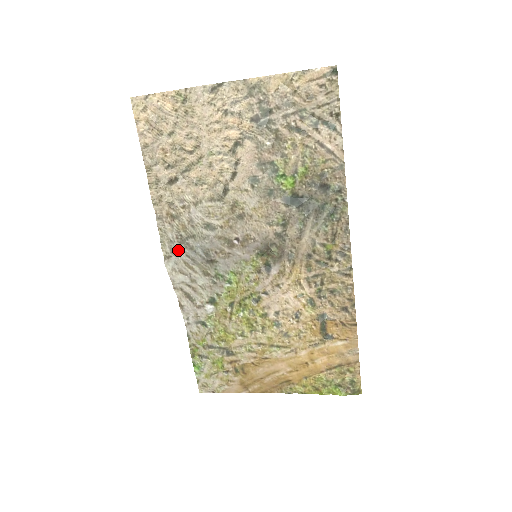
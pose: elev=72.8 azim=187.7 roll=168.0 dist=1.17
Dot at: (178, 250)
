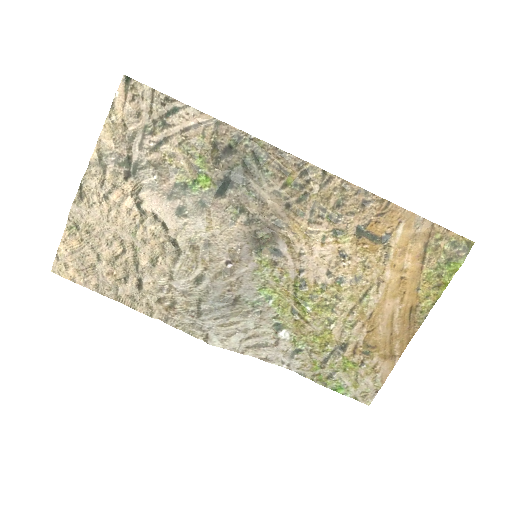
Dot at: (205, 324)
